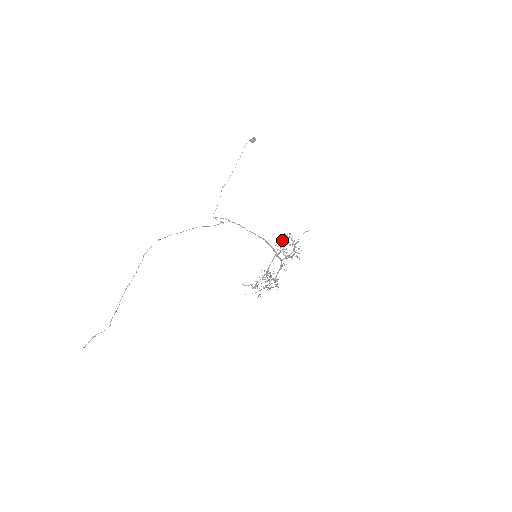
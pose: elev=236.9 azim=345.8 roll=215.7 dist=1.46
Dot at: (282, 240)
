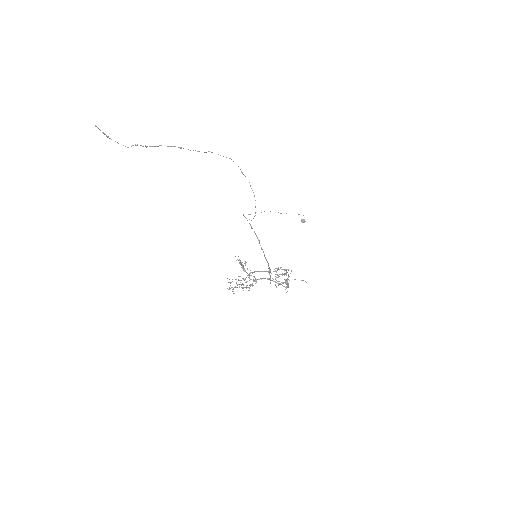
Dot at: (282, 269)
